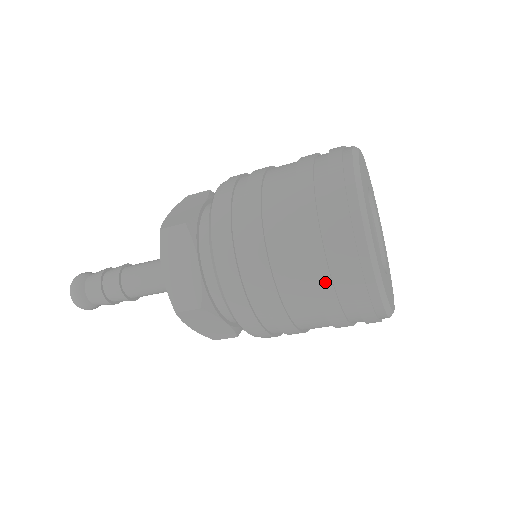
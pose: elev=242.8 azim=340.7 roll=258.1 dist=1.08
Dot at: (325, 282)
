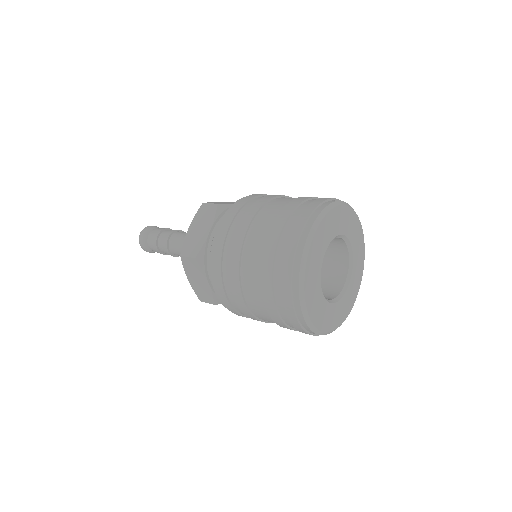
Dot at: (283, 325)
